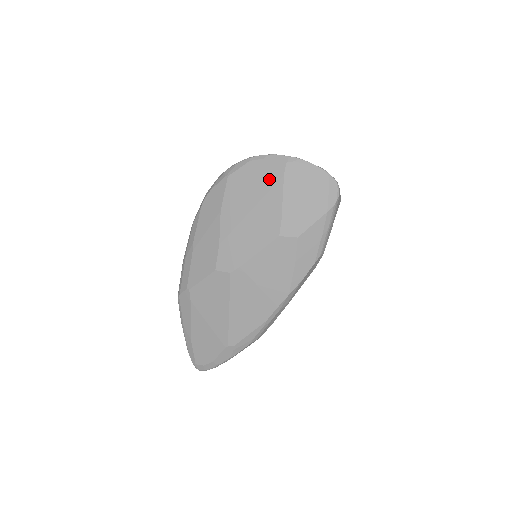
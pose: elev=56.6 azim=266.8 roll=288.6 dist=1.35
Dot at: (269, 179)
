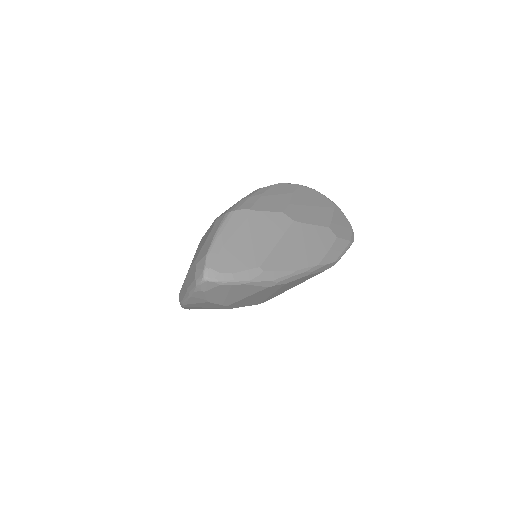
Dot at: (326, 203)
